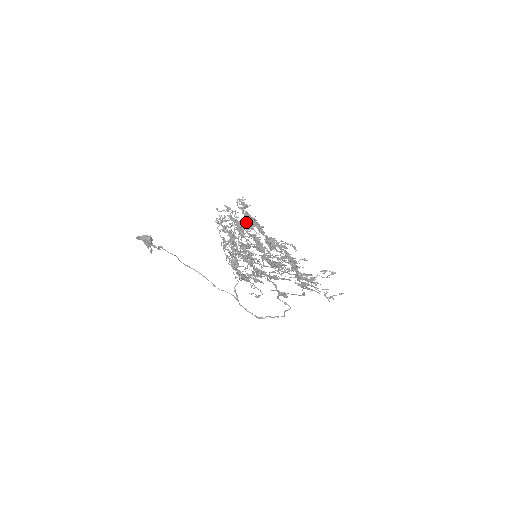
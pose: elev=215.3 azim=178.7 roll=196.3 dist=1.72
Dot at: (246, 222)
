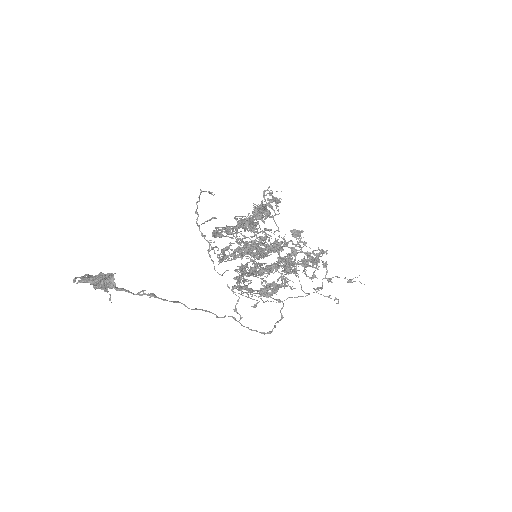
Dot at: (292, 233)
